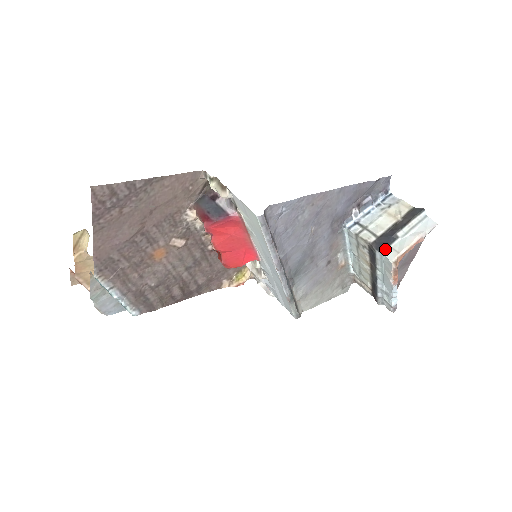
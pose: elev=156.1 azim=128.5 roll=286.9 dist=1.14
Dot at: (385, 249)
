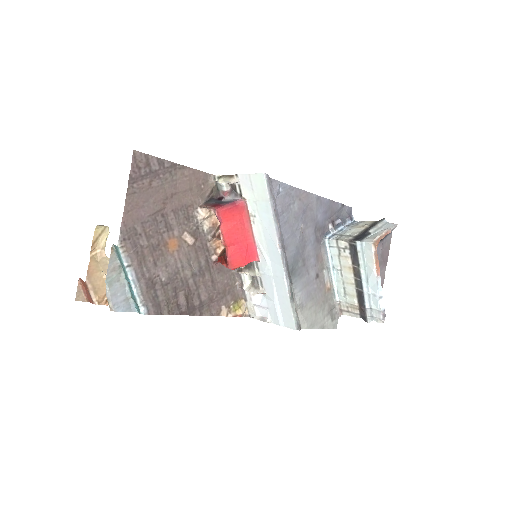
Dot at: (363, 239)
